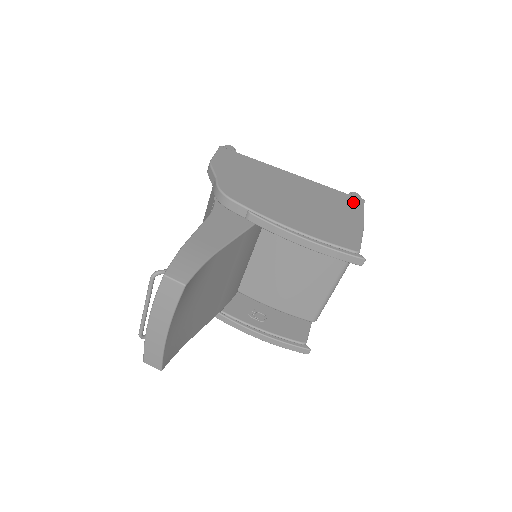
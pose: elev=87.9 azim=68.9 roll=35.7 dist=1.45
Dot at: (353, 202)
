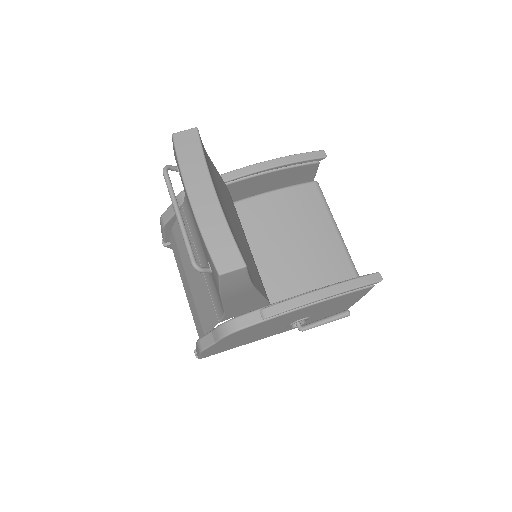
Dot at: occluded
